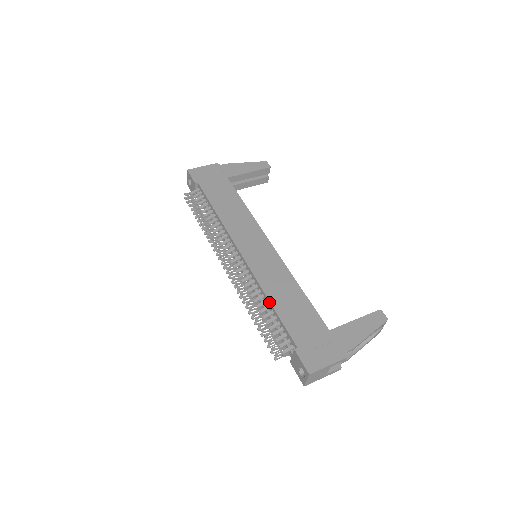
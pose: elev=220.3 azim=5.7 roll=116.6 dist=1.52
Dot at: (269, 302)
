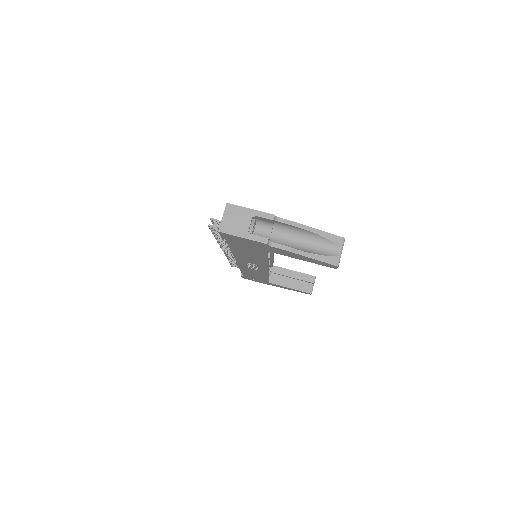
Dot at: occluded
